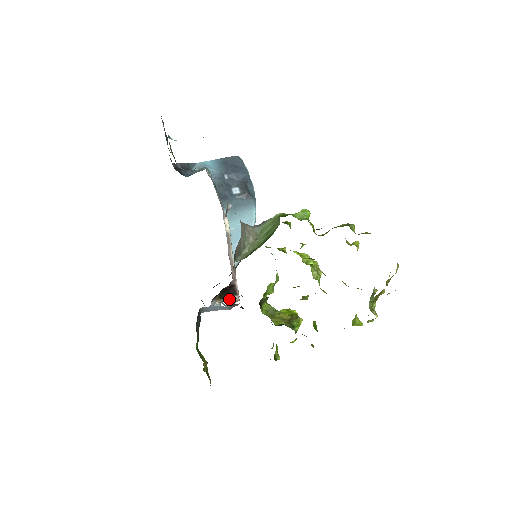
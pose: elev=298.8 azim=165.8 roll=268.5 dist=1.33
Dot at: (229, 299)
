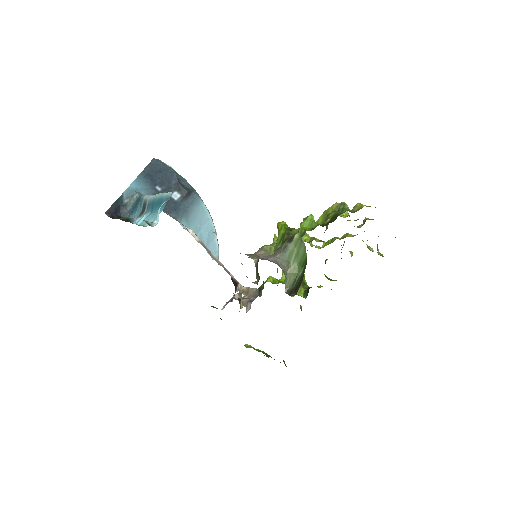
Dot at: (235, 292)
